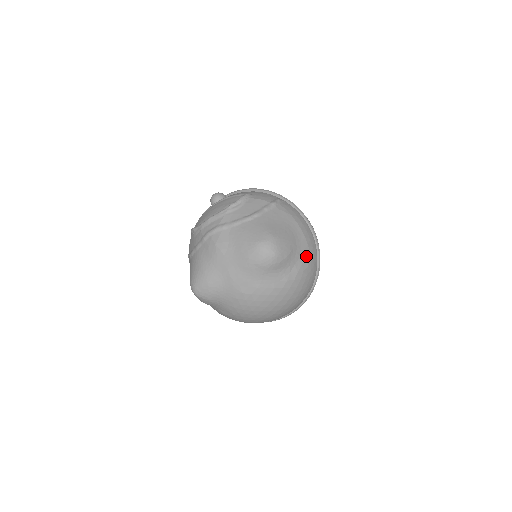
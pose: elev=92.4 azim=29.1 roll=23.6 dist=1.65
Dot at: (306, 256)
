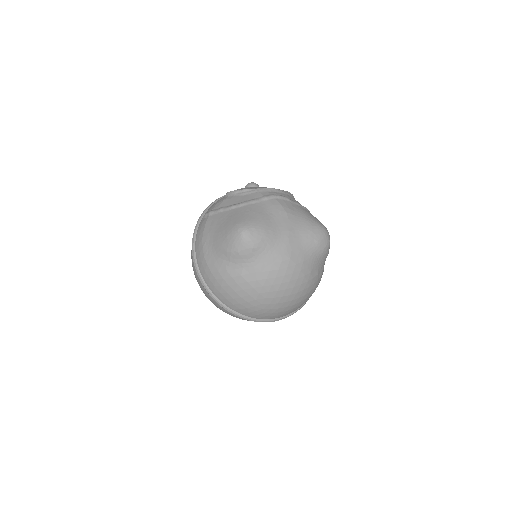
Dot at: occluded
